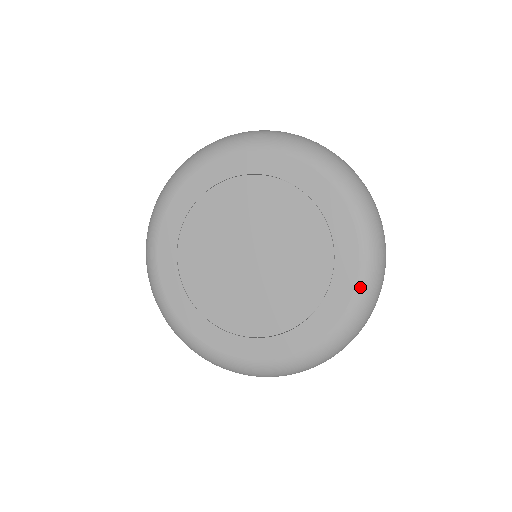
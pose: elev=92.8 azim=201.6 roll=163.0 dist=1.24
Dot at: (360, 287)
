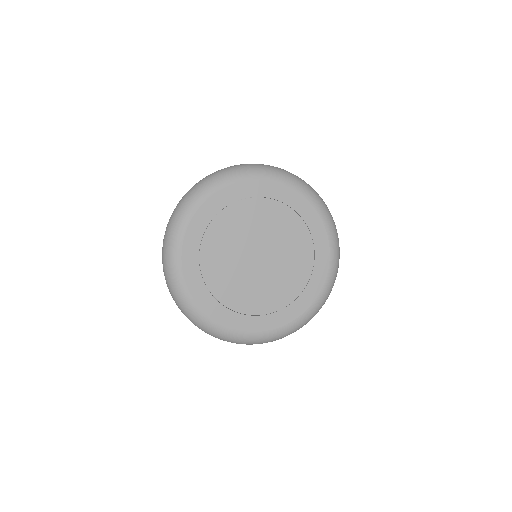
Dot at: (329, 232)
